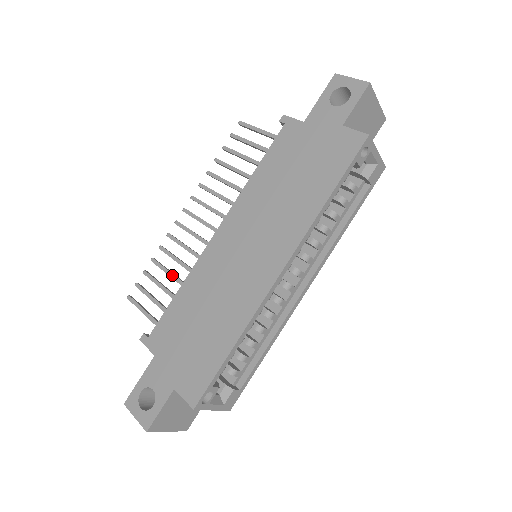
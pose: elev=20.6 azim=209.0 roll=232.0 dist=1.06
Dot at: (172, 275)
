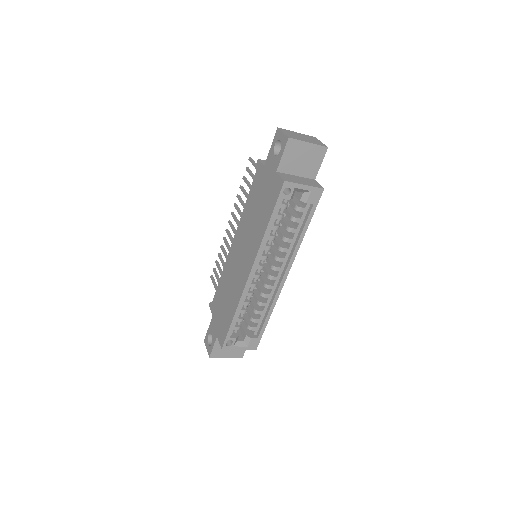
Dot at: (223, 266)
